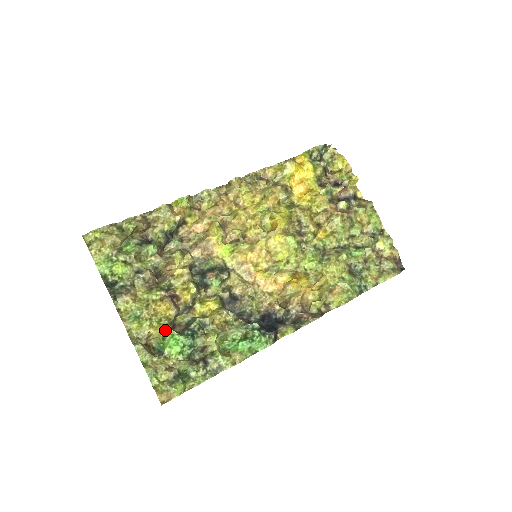
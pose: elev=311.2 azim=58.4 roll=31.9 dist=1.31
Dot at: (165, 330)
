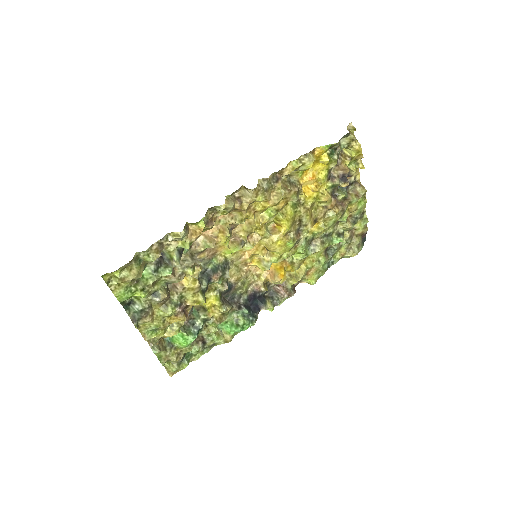
Dot at: (177, 333)
